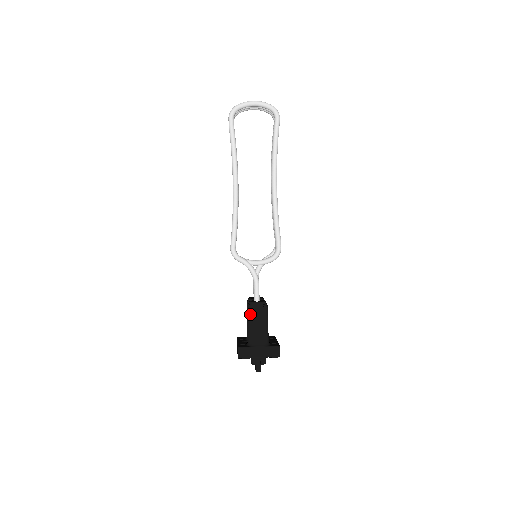
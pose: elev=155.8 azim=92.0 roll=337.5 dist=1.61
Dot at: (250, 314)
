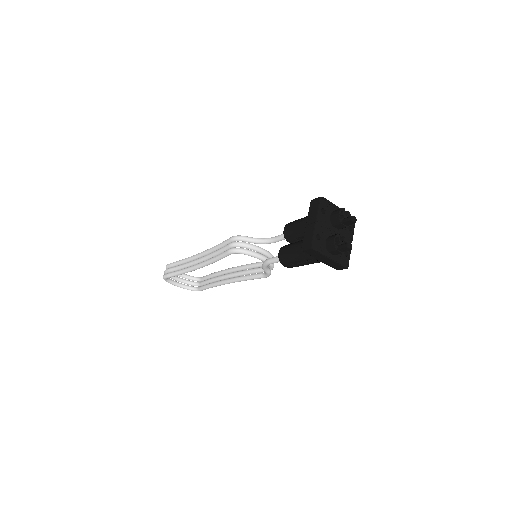
Dot at: (294, 221)
